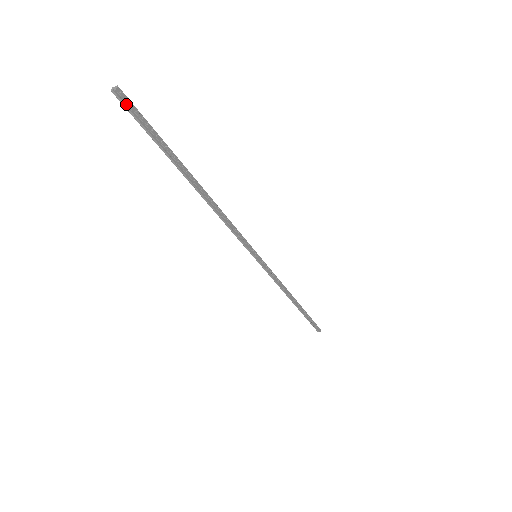
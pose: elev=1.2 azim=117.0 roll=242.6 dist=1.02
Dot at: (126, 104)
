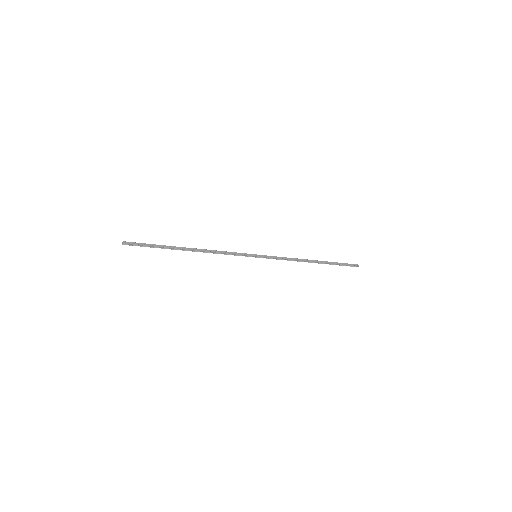
Dot at: (131, 245)
